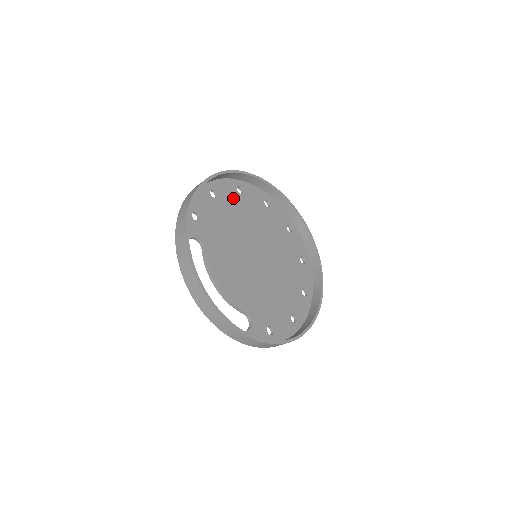
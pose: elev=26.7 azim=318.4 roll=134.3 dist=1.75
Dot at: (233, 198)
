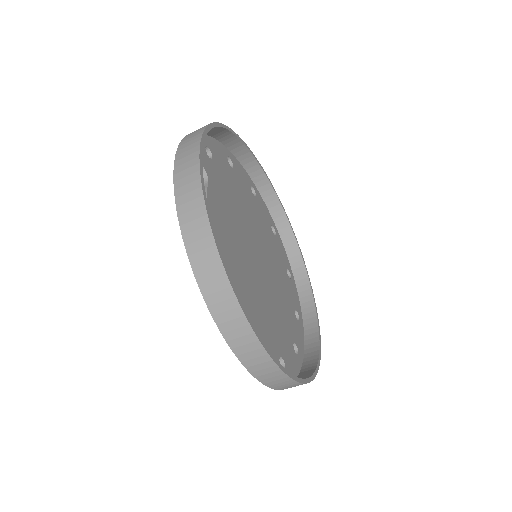
Dot at: (246, 187)
